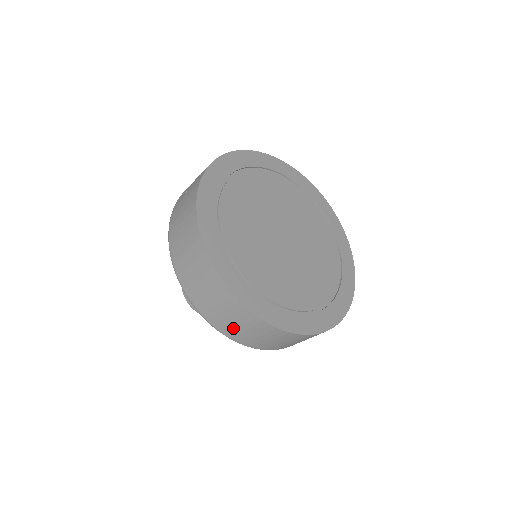
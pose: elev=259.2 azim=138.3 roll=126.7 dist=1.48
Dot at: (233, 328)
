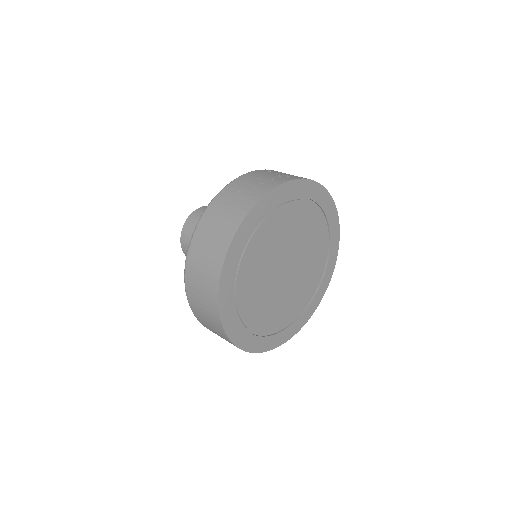
Dot at: (203, 319)
